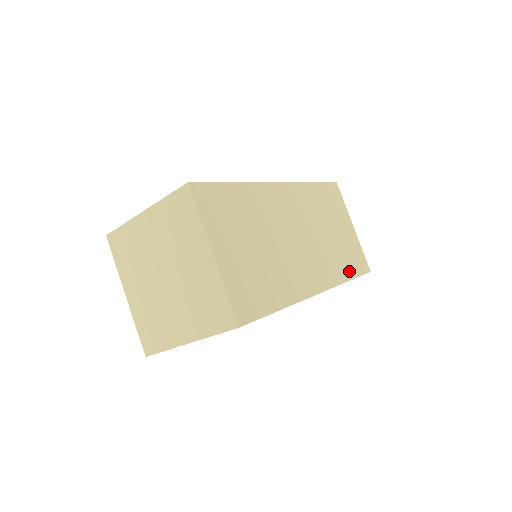
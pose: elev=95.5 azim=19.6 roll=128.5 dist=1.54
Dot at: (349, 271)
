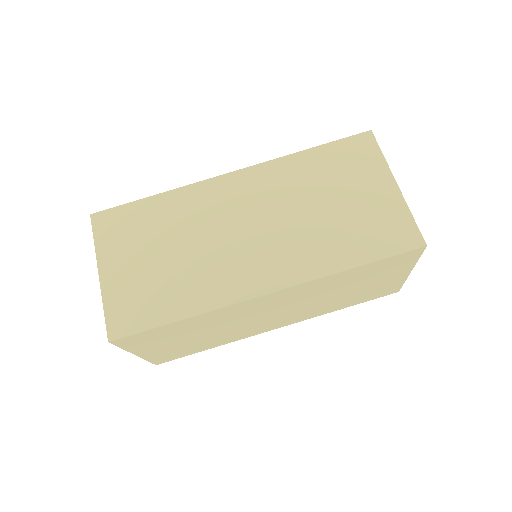
Dot at: (356, 254)
